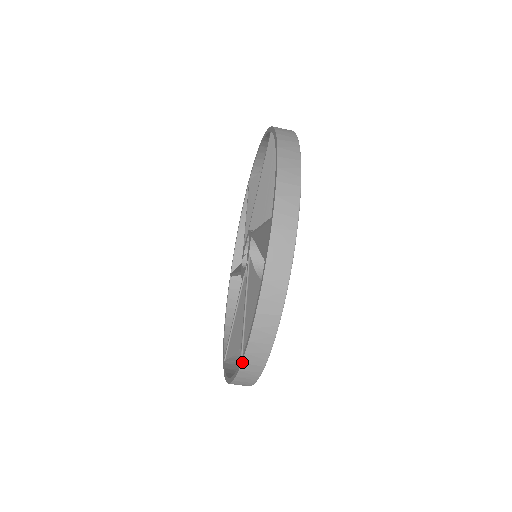
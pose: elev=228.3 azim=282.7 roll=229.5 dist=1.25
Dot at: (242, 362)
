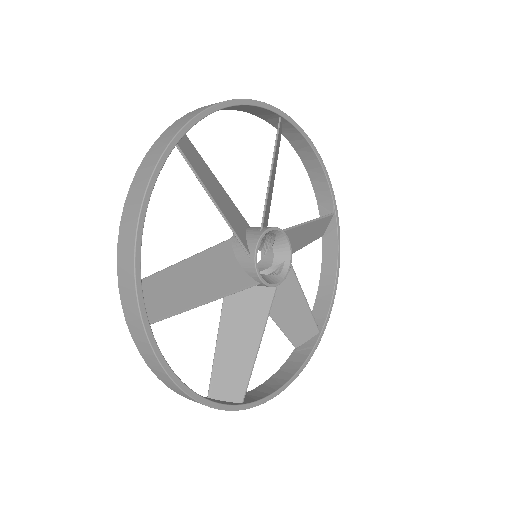
Dot at: occluded
